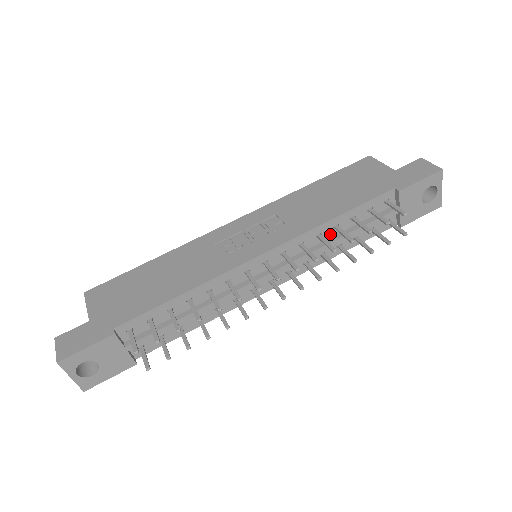
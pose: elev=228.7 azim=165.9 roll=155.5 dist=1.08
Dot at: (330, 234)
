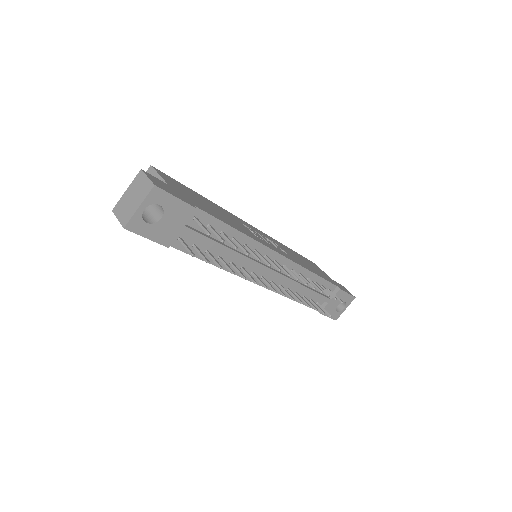
Dot at: occluded
